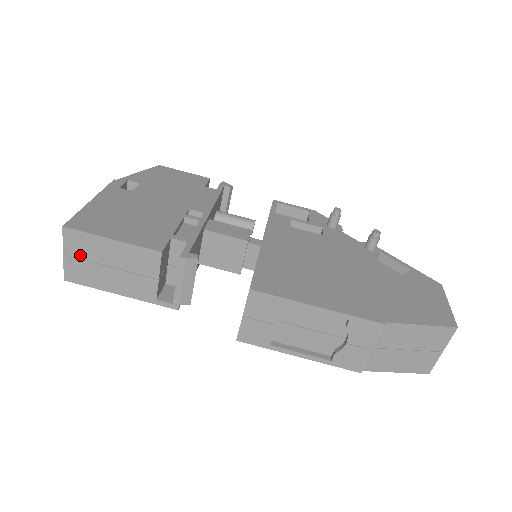
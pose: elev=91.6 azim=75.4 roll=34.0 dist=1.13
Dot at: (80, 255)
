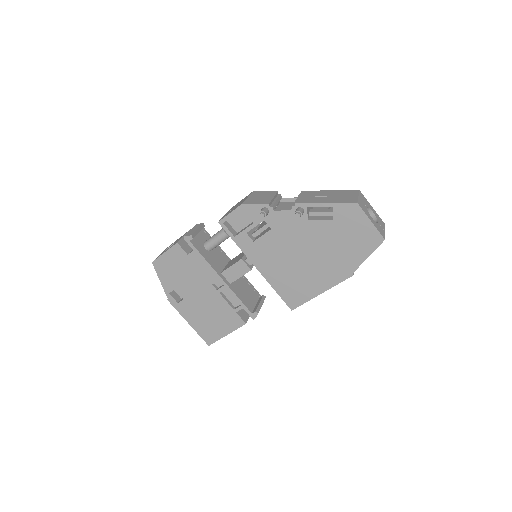
Dot at: occluded
